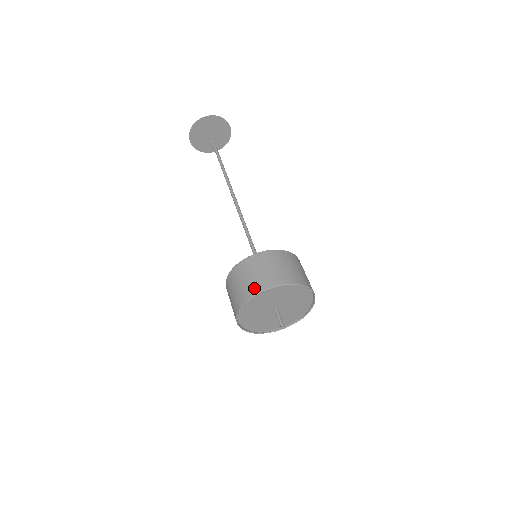
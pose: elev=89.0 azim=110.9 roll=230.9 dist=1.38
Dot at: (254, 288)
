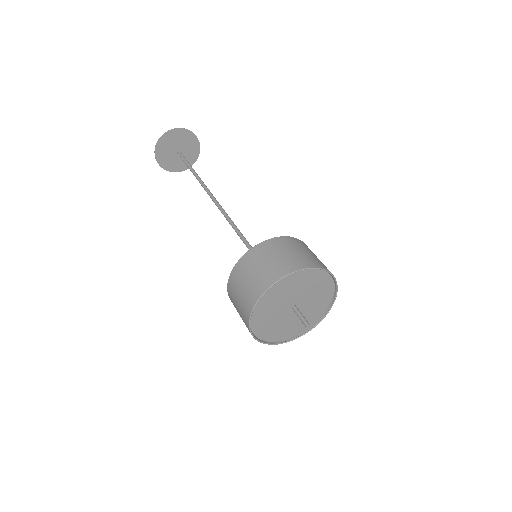
Dot at: (245, 313)
